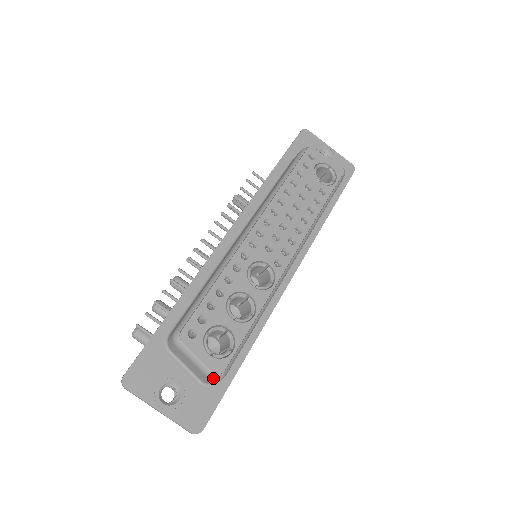
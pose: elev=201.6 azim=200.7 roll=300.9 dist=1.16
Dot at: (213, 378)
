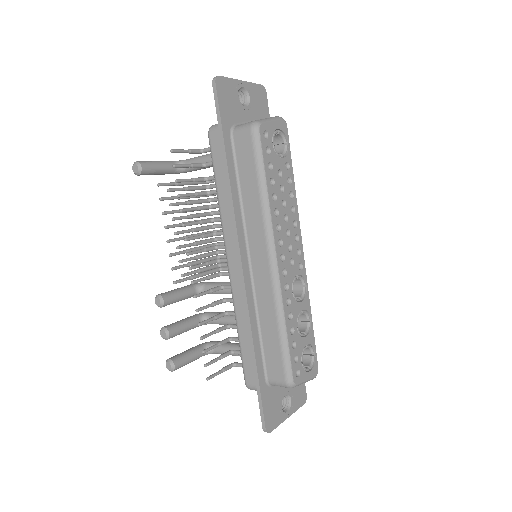
Dot at: occluded
